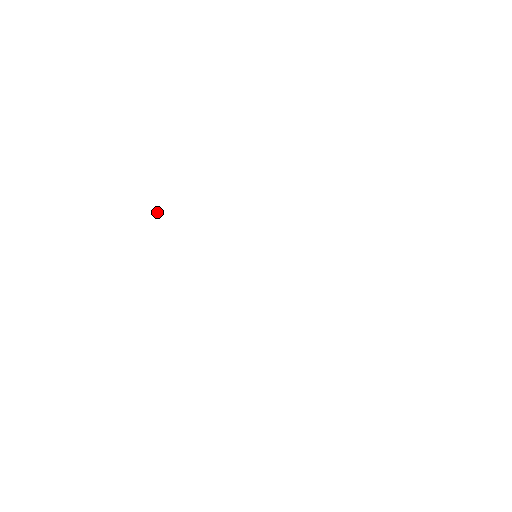
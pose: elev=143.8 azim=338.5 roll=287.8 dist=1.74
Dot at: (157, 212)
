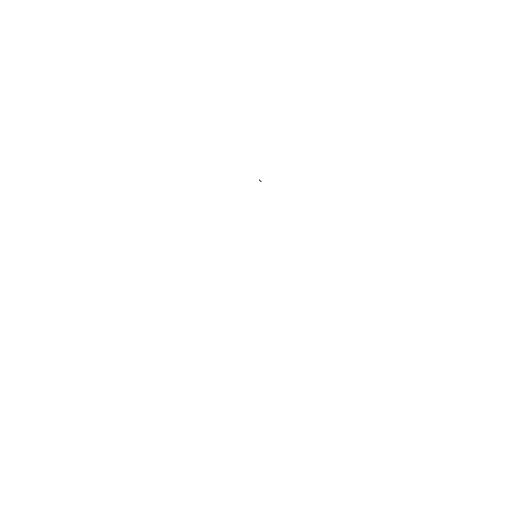
Dot at: (260, 181)
